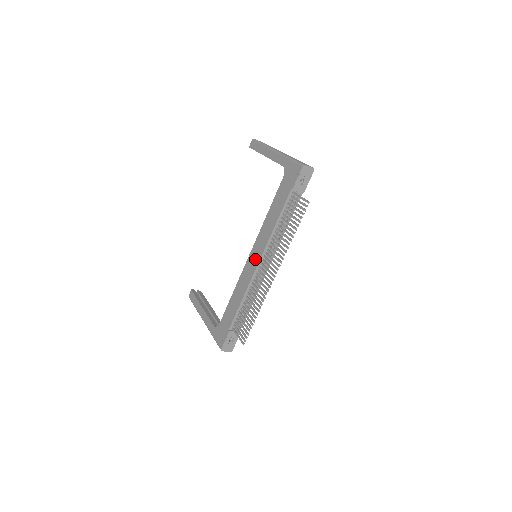
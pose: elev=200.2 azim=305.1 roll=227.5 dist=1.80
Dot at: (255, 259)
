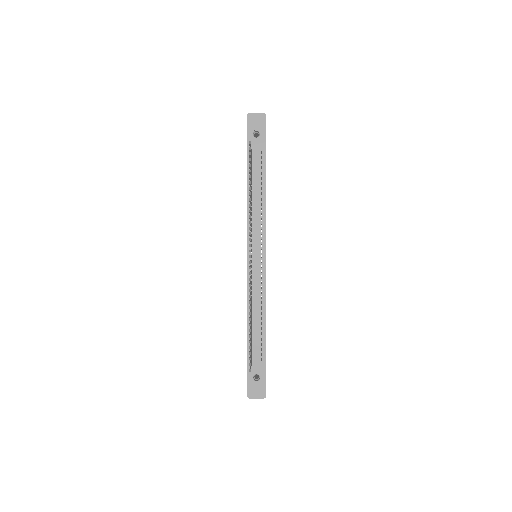
Dot at: occluded
